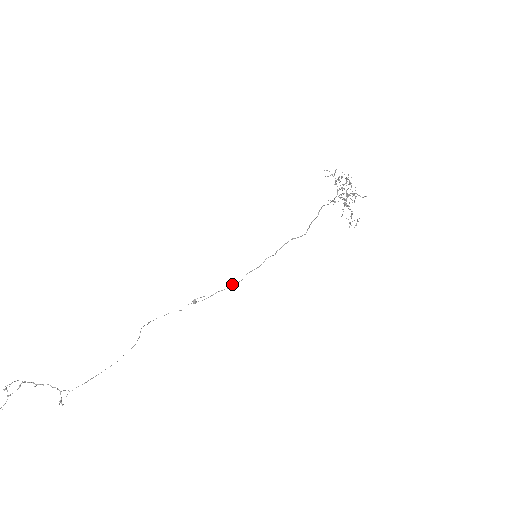
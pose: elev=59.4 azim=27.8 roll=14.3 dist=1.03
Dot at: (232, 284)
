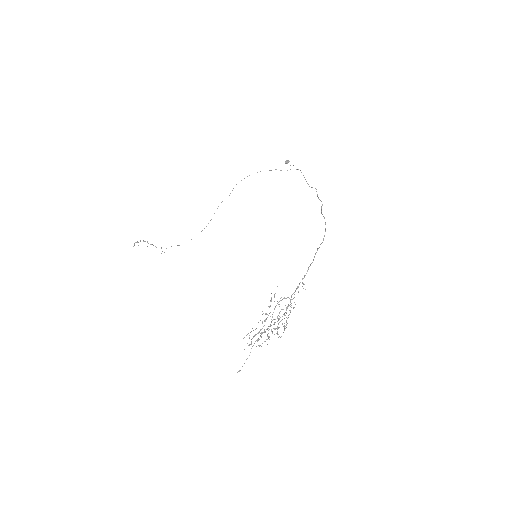
Dot at: (306, 181)
